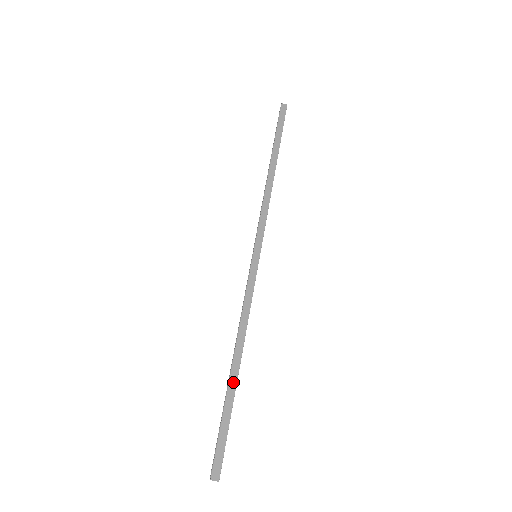
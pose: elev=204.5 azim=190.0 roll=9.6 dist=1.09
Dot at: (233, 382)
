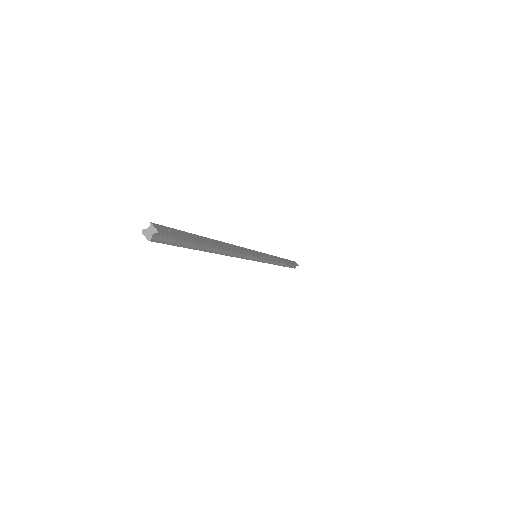
Dot at: (210, 241)
